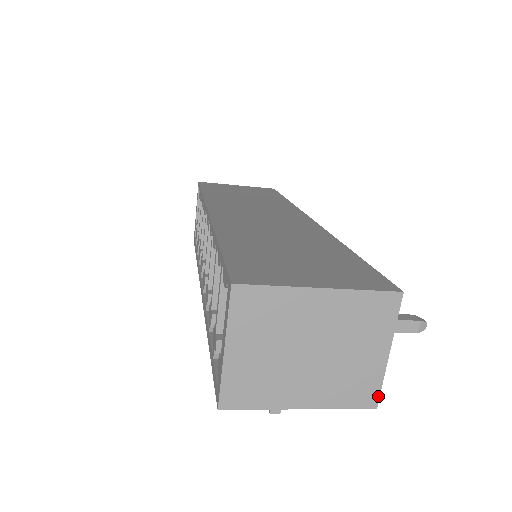
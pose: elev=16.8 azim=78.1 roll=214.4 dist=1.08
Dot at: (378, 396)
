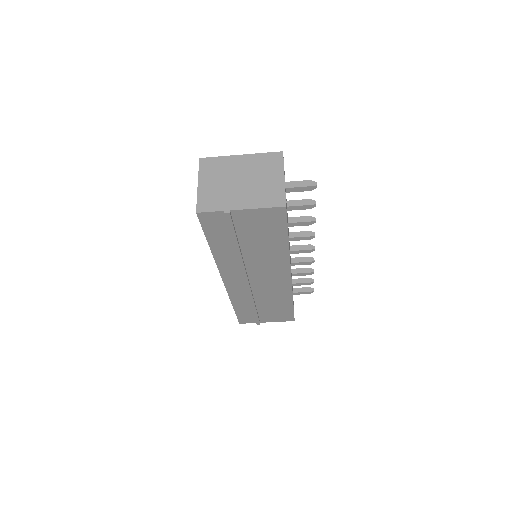
Dot at: (285, 200)
